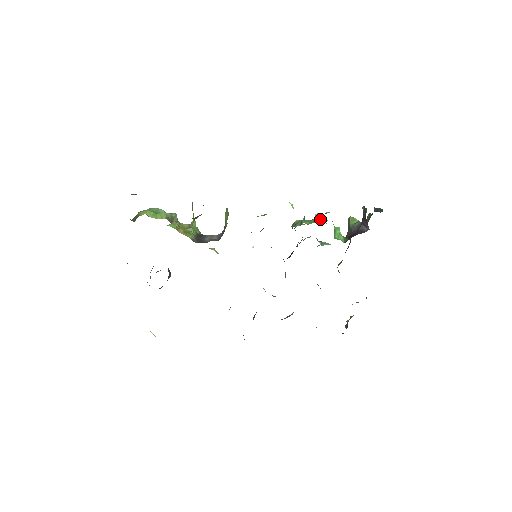
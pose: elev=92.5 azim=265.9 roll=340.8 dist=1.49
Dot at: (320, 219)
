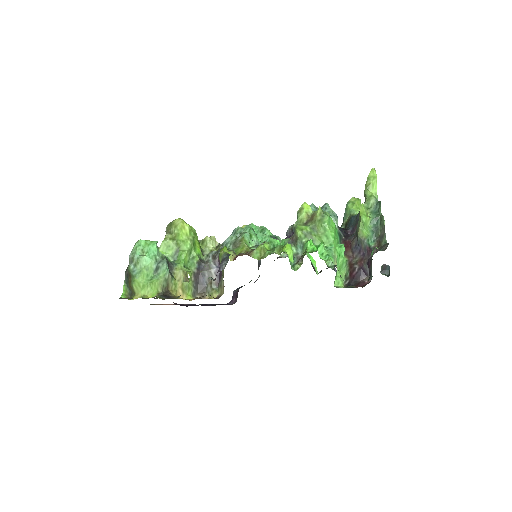
Dot at: (325, 230)
